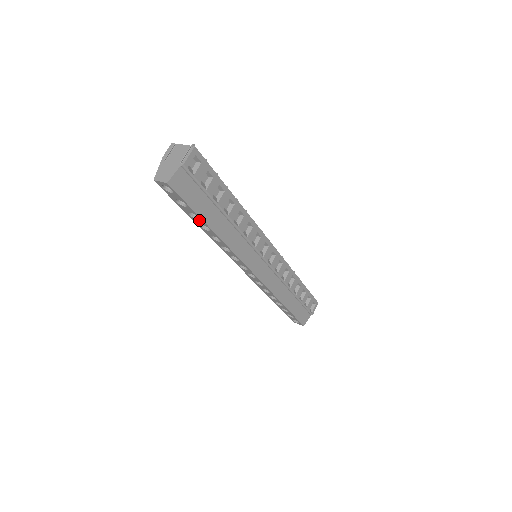
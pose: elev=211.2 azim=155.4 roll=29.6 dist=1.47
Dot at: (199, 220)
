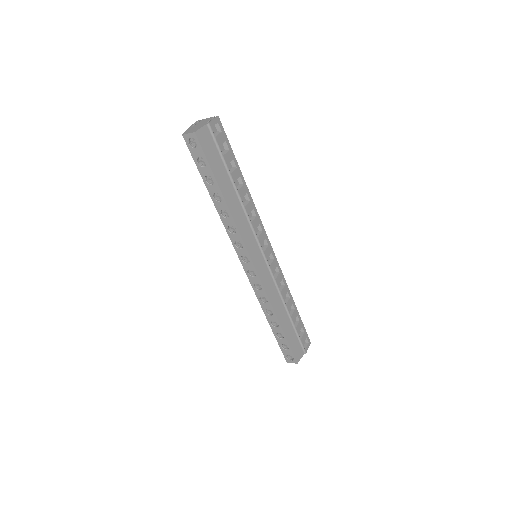
Dot at: (214, 185)
